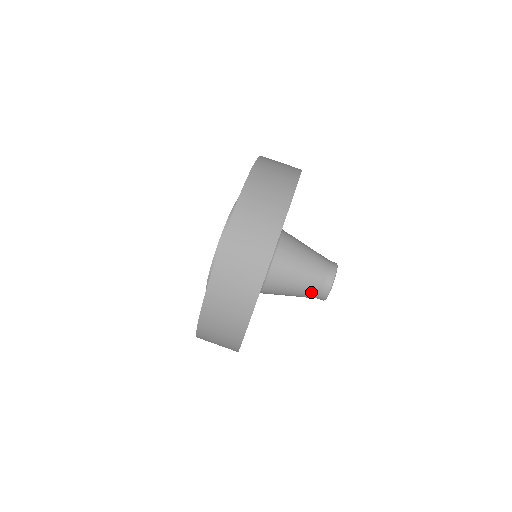
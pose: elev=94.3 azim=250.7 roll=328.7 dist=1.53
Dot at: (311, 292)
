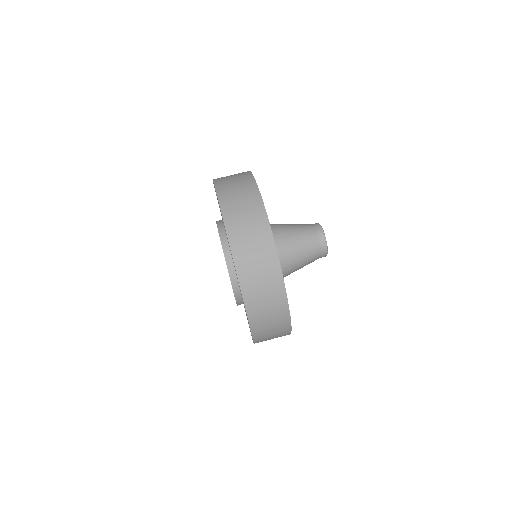
Dot at: (314, 258)
